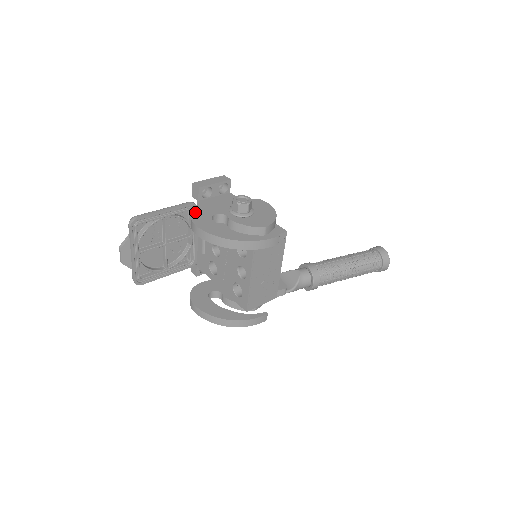
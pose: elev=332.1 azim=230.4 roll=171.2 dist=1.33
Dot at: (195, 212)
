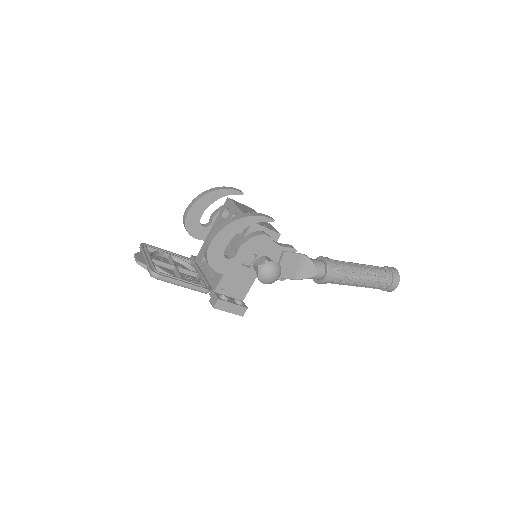
Dot at: occluded
